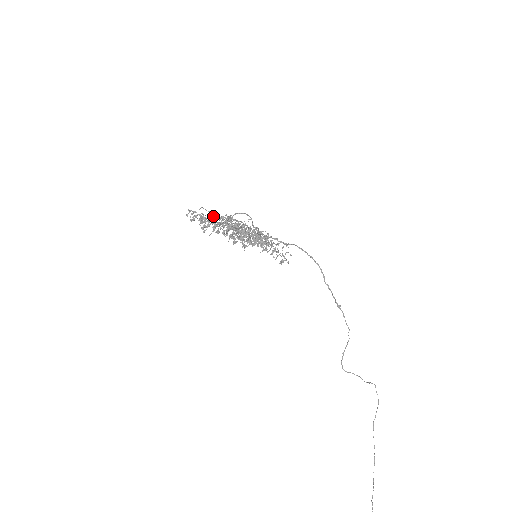
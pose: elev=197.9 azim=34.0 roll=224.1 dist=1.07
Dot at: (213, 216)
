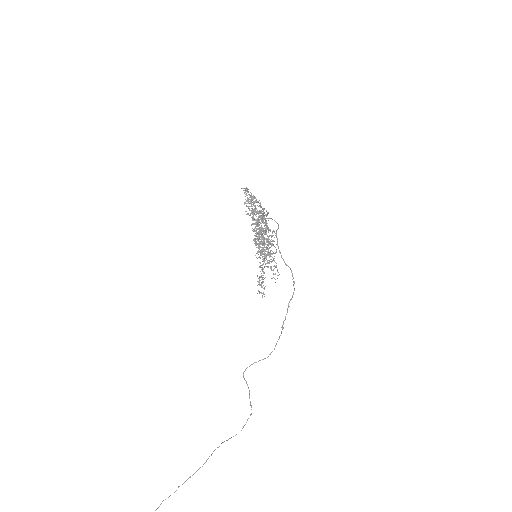
Dot at: occluded
